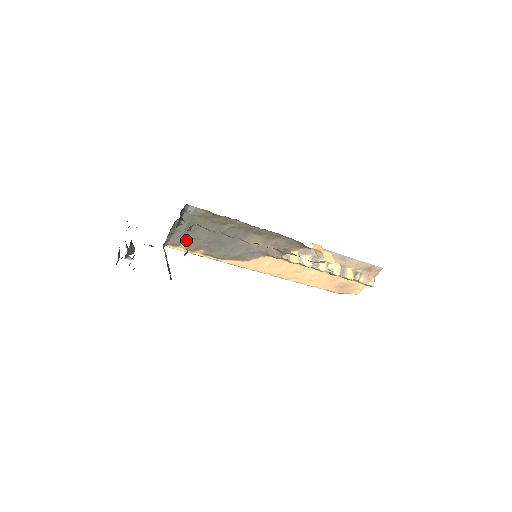
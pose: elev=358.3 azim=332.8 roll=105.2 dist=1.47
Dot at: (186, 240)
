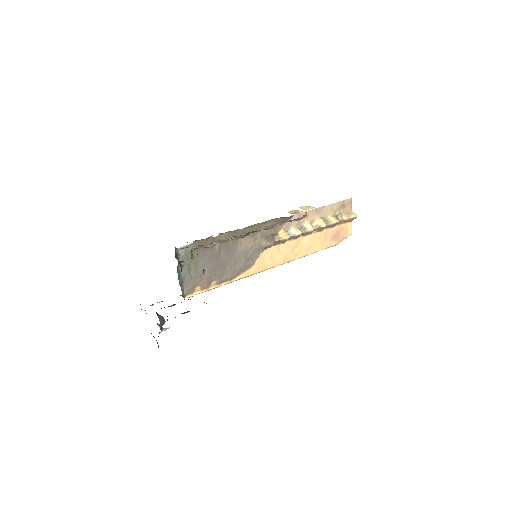
Dot at: (196, 281)
